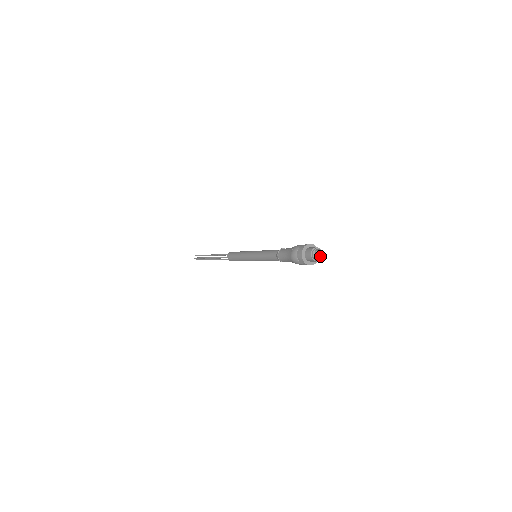
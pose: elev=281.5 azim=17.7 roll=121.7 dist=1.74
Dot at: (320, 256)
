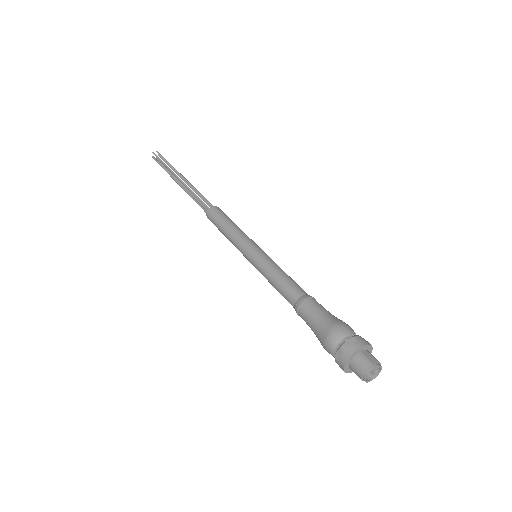
Dot at: (376, 371)
